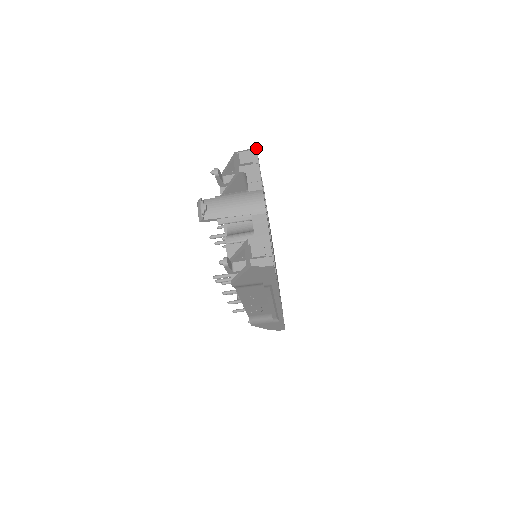
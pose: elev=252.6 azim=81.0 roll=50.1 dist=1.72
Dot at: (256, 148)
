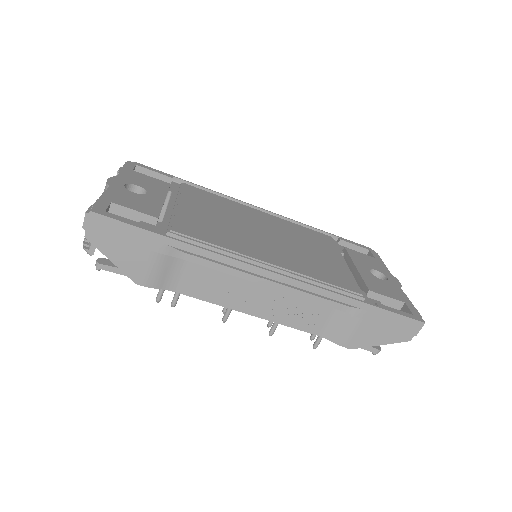
Dot at: (131, 162)
